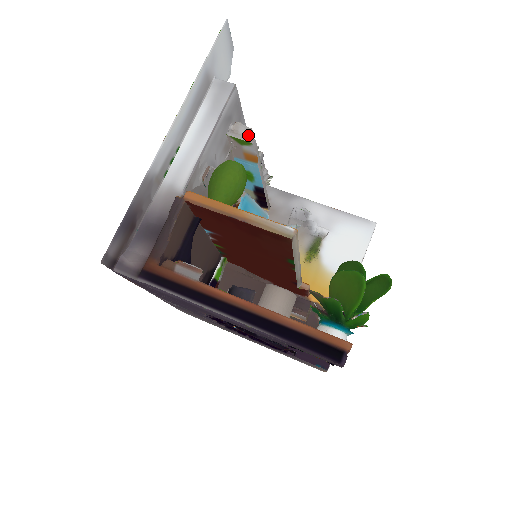
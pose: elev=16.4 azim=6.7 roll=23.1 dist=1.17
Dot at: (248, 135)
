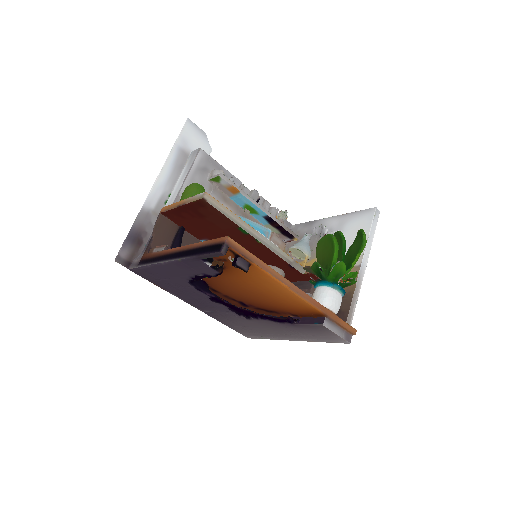
Dot at: occluded
